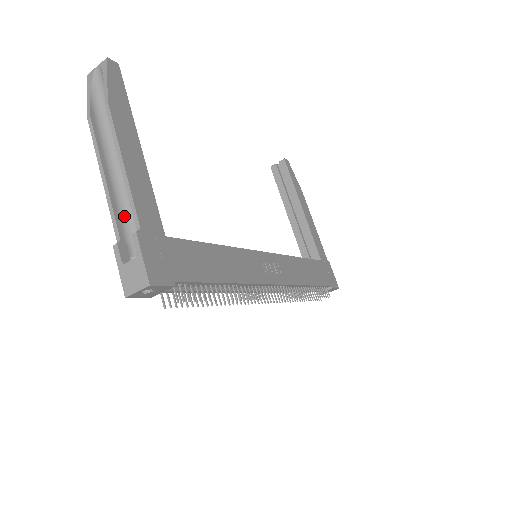
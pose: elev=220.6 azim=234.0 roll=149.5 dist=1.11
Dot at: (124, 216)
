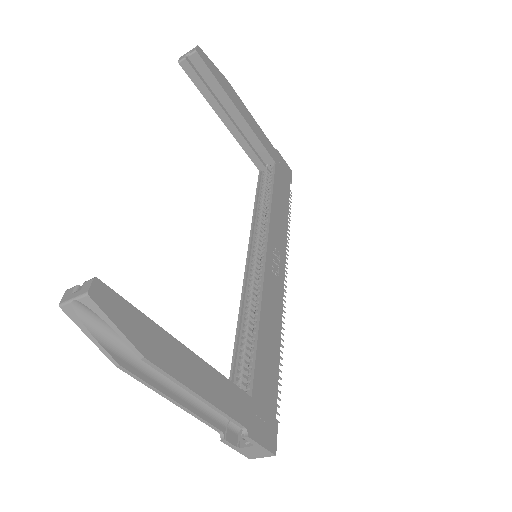
Dot at: (209, 410)
